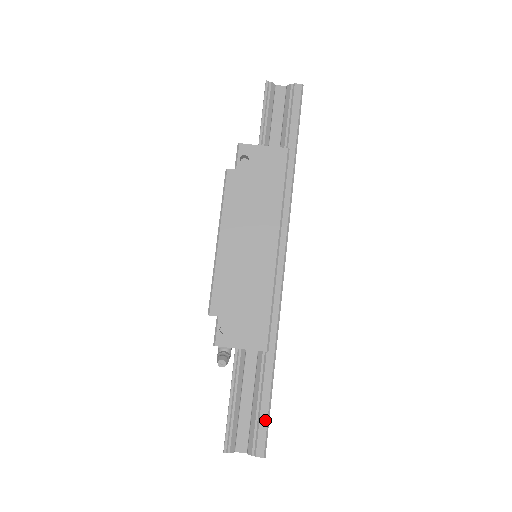
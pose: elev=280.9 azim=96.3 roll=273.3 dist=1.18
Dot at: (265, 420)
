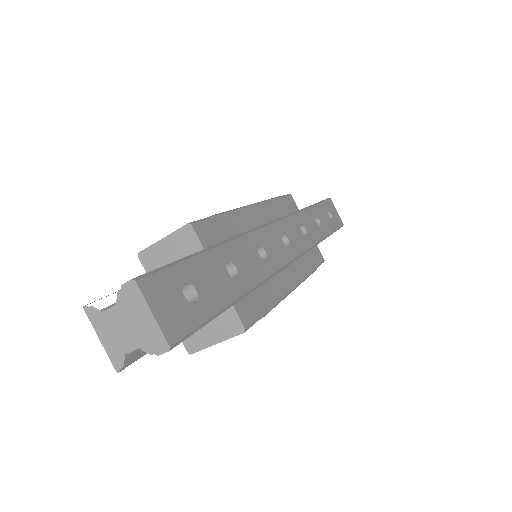
Dot at: occluded
